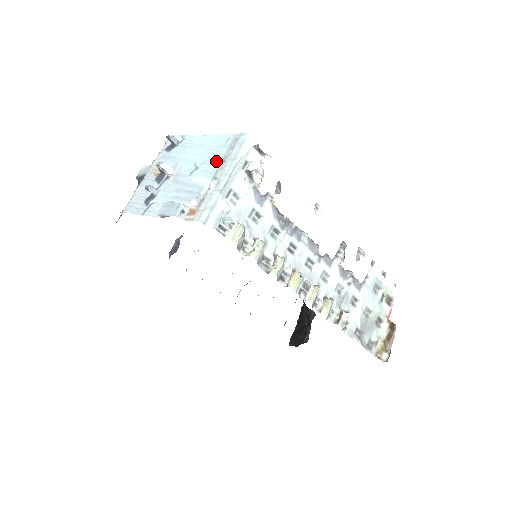
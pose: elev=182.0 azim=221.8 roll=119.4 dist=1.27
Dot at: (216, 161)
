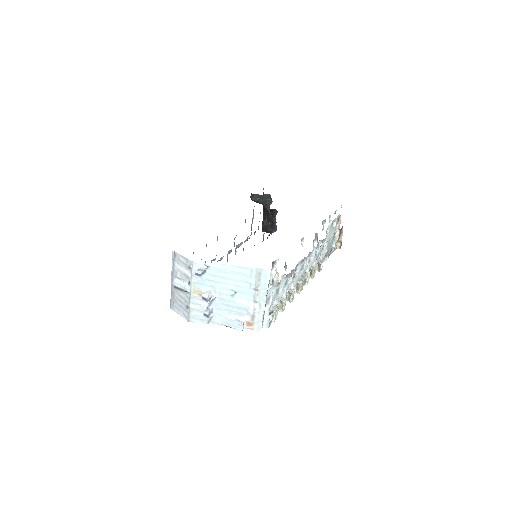
Dot at: (250, 289)
